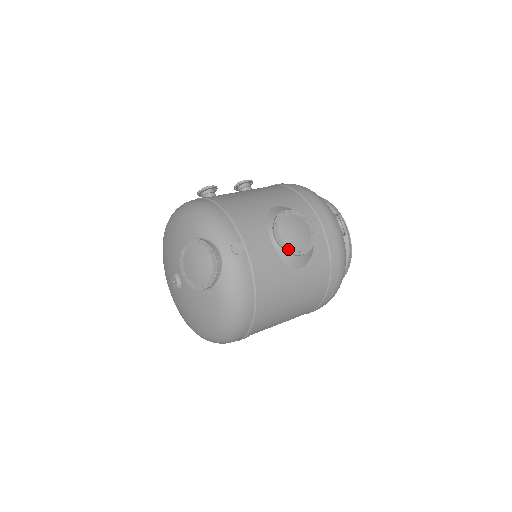
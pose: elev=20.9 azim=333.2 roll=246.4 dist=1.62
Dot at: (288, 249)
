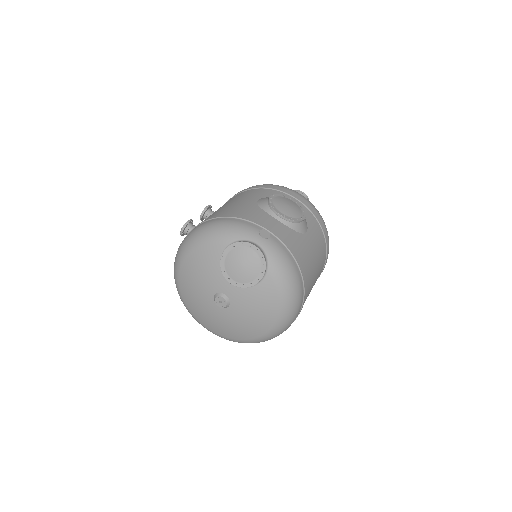
Dot at: (294, 219)
